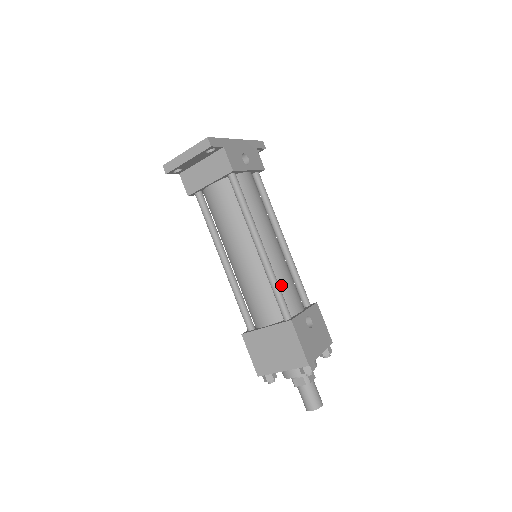
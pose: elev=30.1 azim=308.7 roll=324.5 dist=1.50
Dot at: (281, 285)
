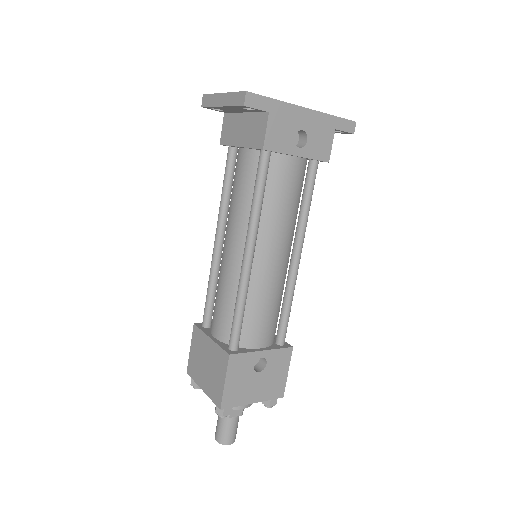
Dot at: (251, 309)
